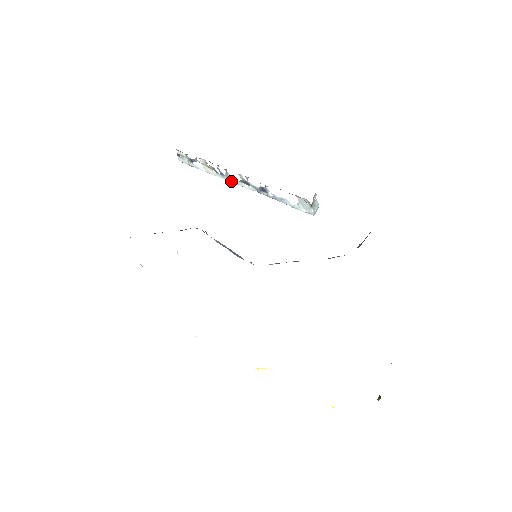
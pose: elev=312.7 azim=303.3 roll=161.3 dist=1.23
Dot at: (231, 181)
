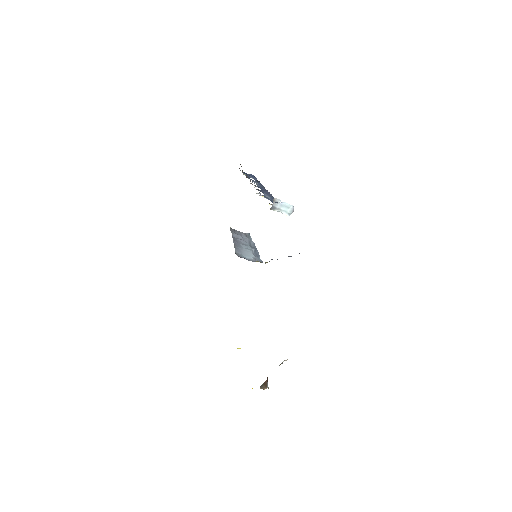
Dot at: (265, 189)
